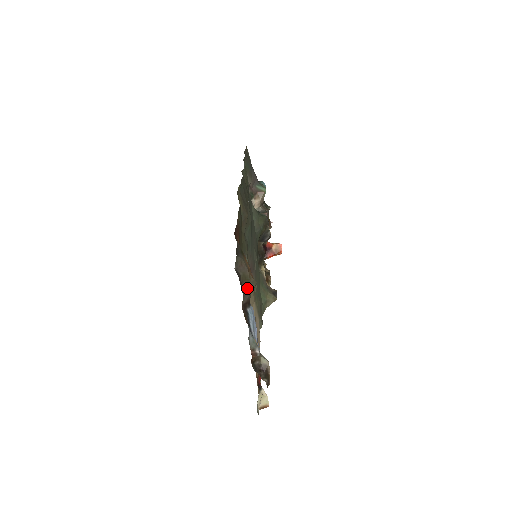
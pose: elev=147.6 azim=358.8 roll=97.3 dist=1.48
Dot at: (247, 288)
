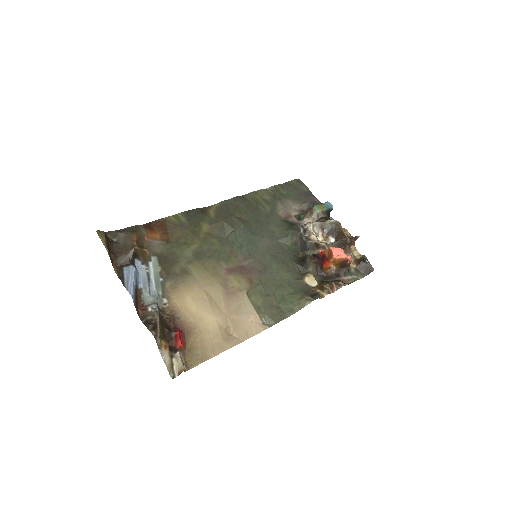
Dot at: (125, 252)
